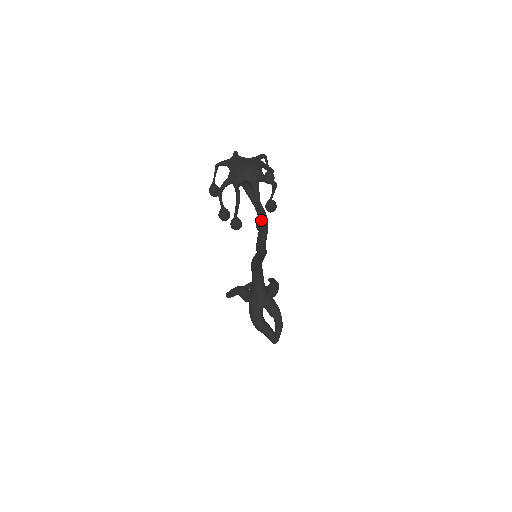
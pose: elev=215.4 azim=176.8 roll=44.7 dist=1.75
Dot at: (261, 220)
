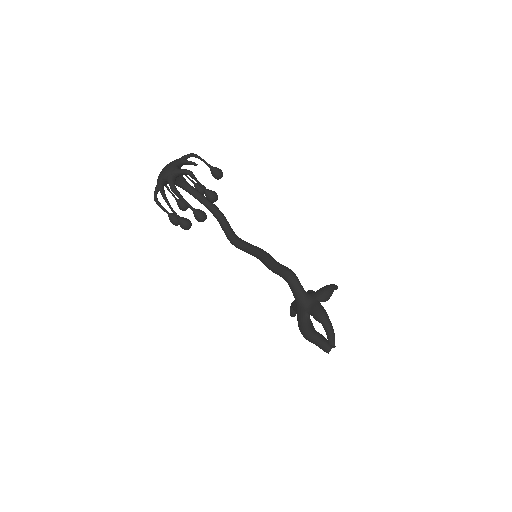
Dot at: (193, 210)
